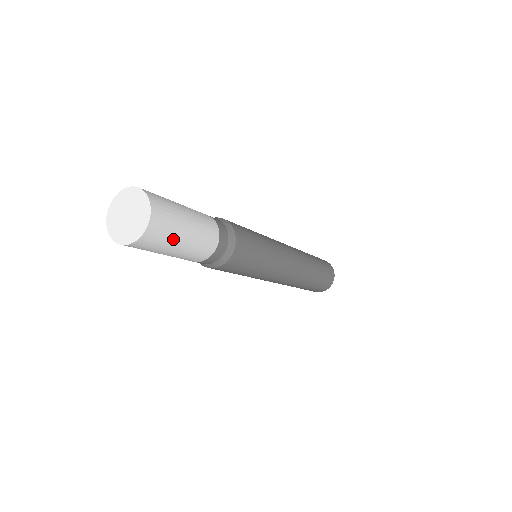
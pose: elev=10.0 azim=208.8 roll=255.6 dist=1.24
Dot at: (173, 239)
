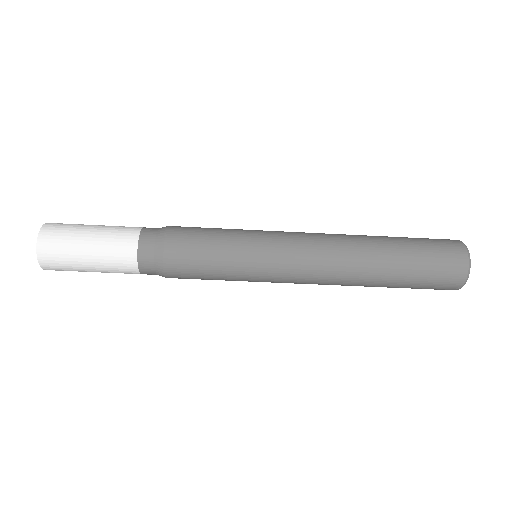
Dot at: (75, 266)
